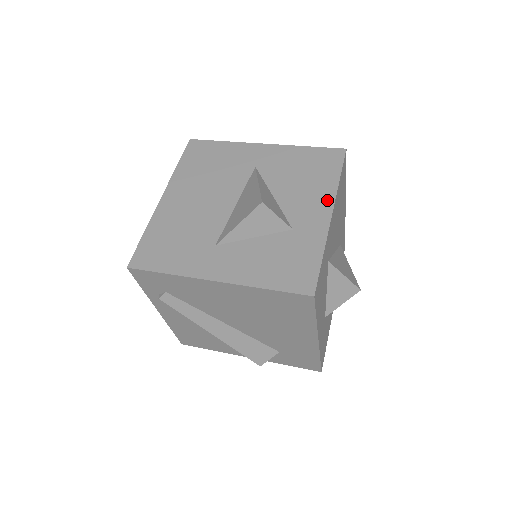
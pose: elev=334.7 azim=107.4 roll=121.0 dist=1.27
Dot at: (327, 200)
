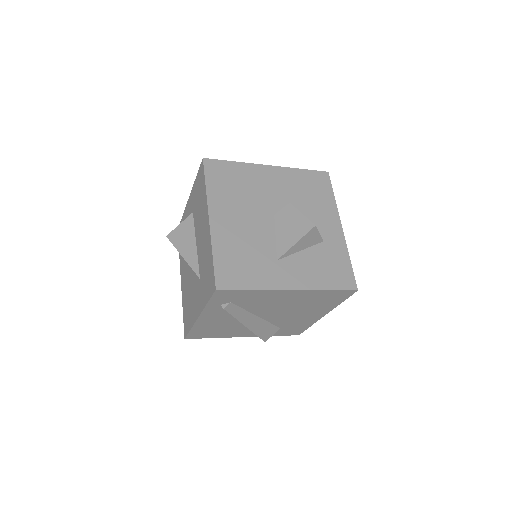
Dot at: (335, 216)
